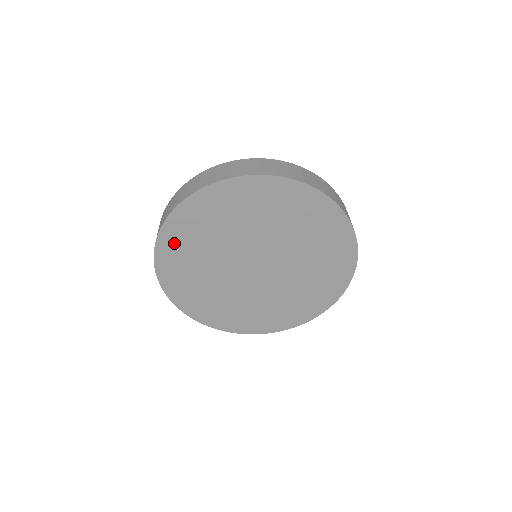
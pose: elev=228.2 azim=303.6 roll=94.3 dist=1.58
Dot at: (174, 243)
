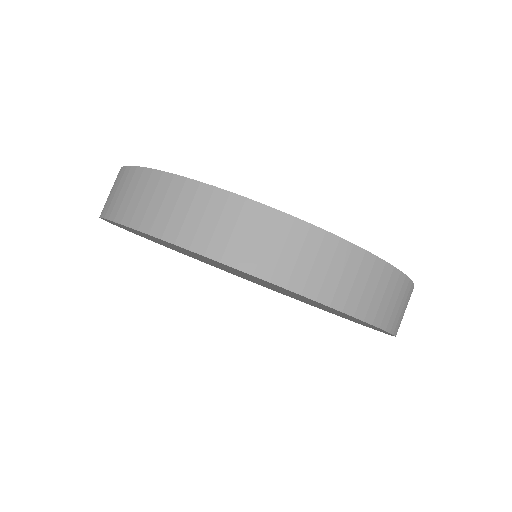
Dot at: occluded
